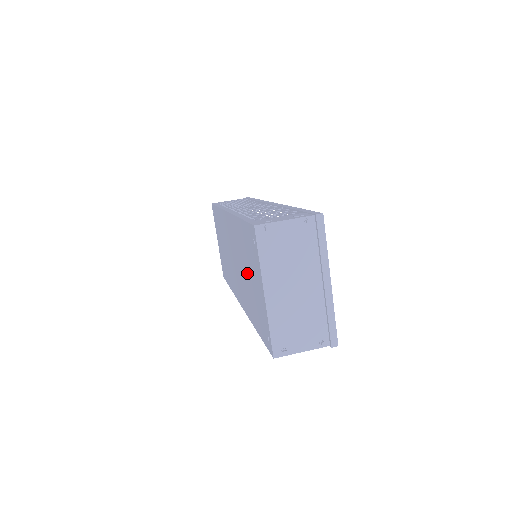
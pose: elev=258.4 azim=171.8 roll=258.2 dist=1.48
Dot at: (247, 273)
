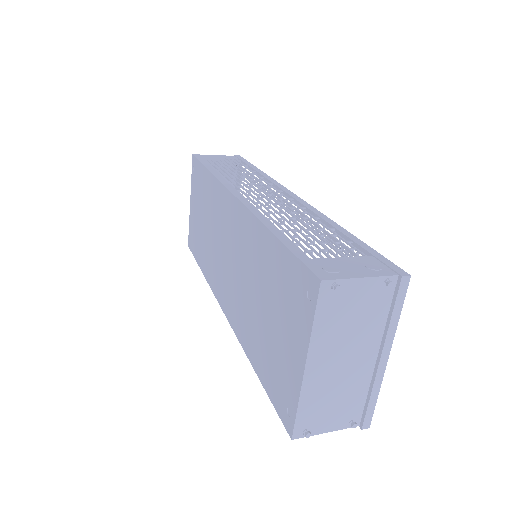
Dot at: (262, 302)
